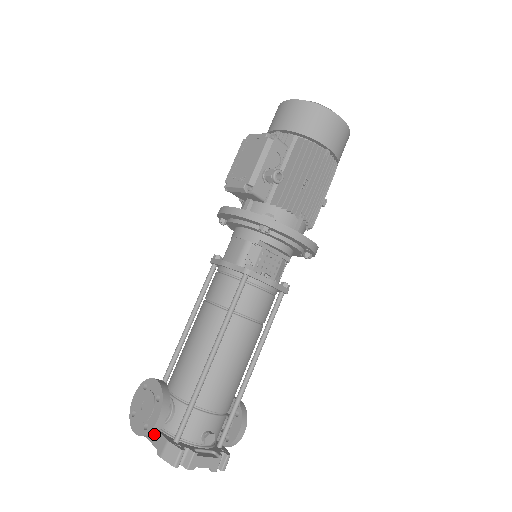
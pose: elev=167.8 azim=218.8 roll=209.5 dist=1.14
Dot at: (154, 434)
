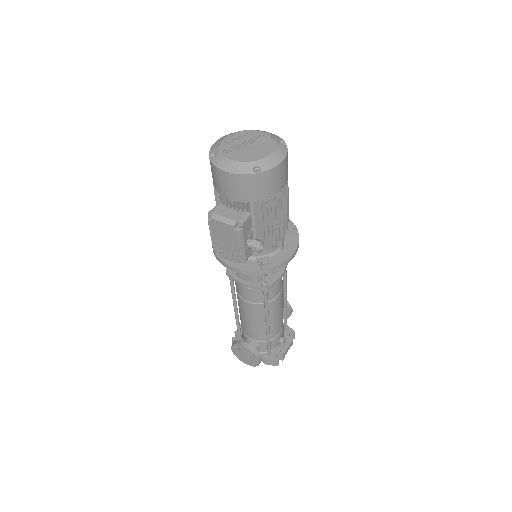
Dot at: occluded
